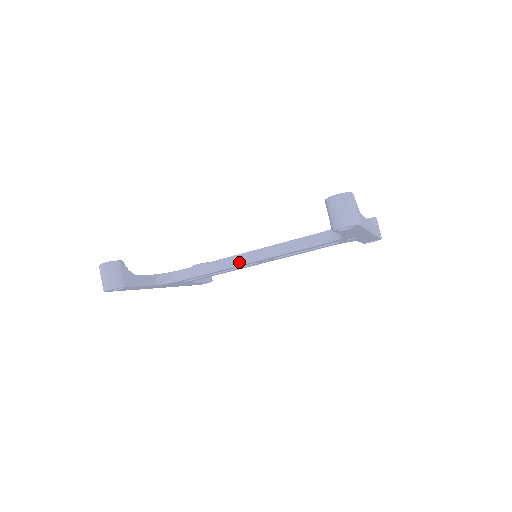
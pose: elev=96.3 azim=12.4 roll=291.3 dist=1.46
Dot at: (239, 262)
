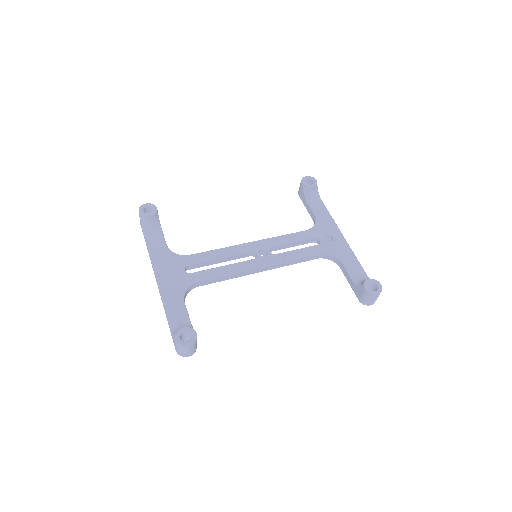
Dot at: (252, 273)
